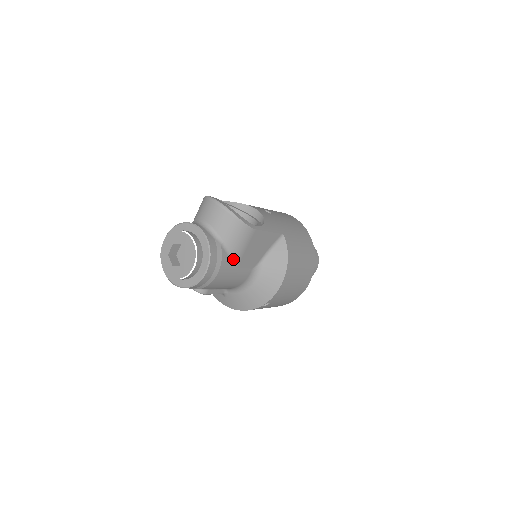
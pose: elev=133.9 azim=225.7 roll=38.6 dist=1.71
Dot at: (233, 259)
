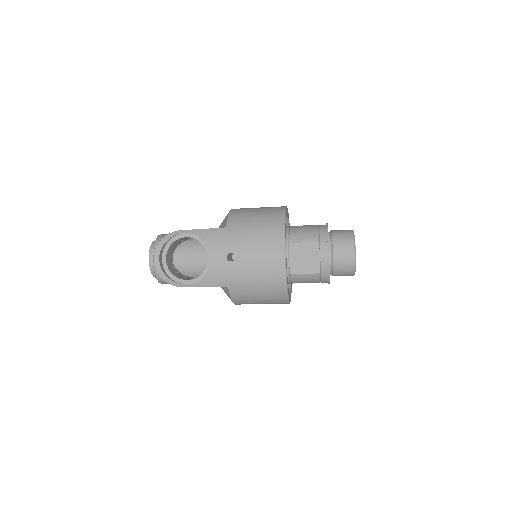
Dot at: occluded
